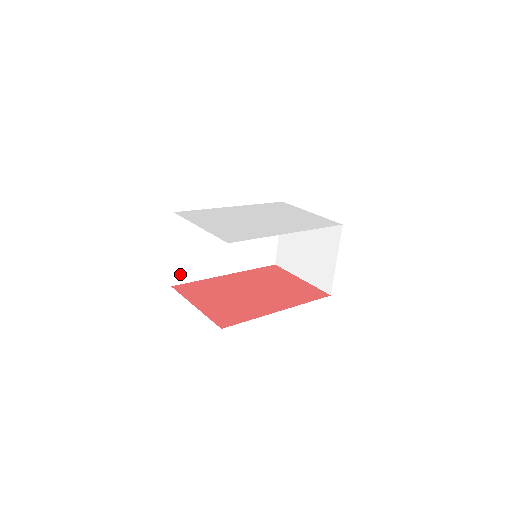
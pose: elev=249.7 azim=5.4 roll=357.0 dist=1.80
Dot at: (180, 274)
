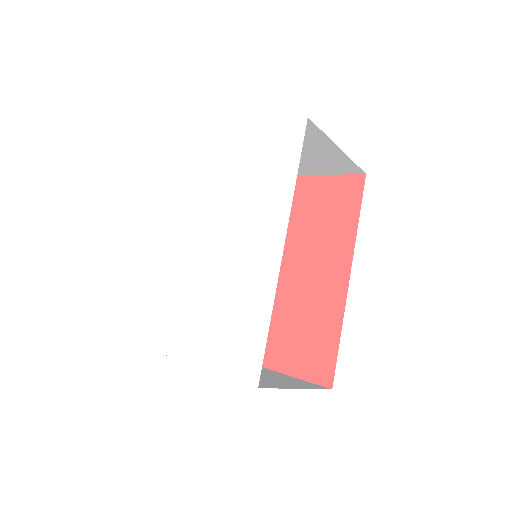
Dot at: occluded
